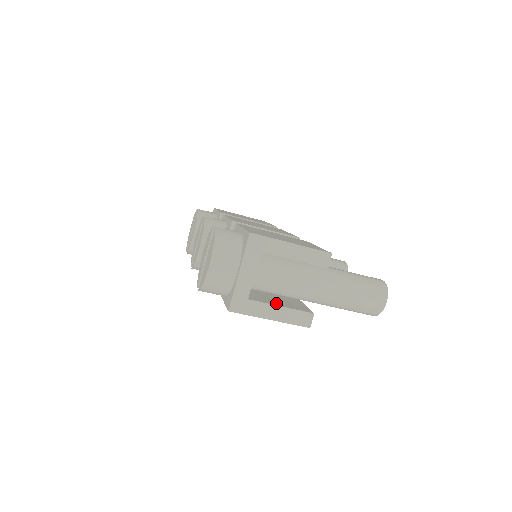
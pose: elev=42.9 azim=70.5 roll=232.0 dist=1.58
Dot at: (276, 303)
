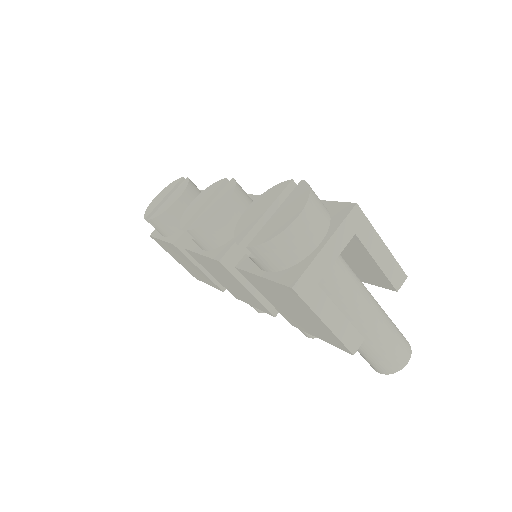
Dot at: occluded
